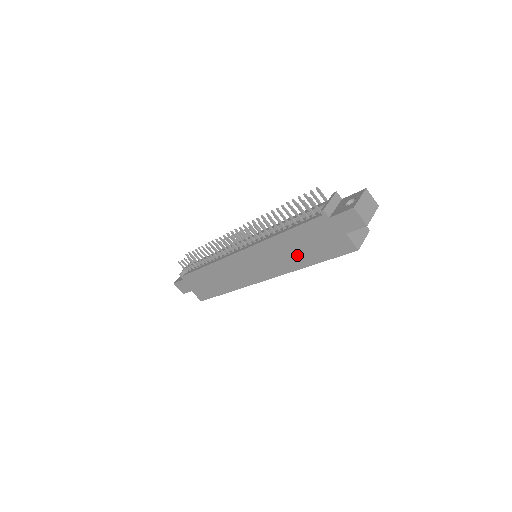
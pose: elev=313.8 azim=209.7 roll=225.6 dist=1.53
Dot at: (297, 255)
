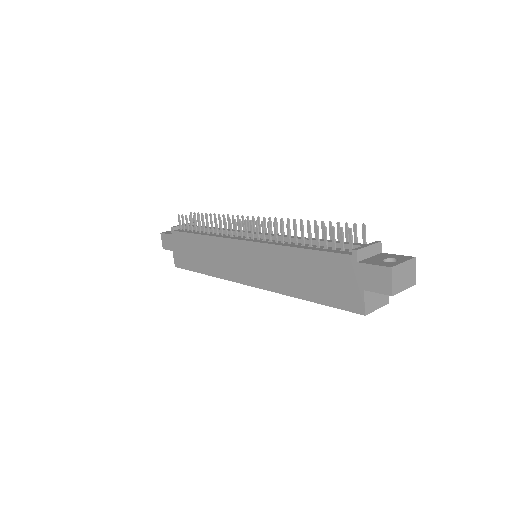
Dot at: (298, 280)
